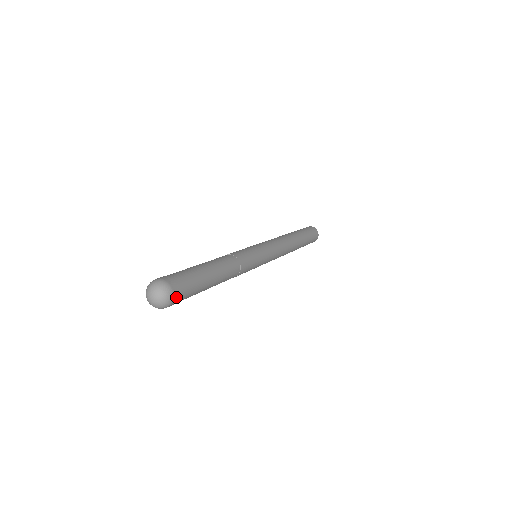
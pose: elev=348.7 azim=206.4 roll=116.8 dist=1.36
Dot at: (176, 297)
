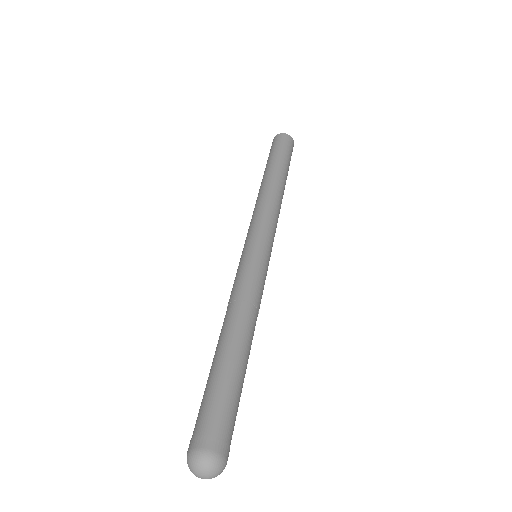
Dot at: occluded
